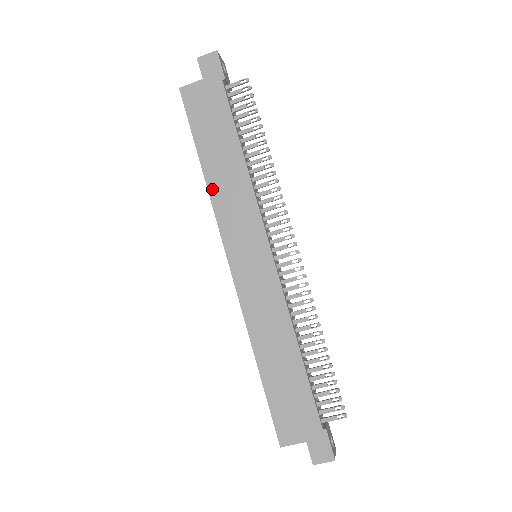
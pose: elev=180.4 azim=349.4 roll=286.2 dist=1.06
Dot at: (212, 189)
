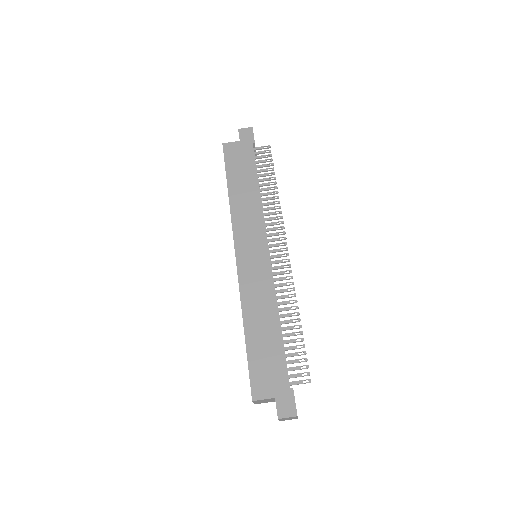
Dot at: (233, 205)
